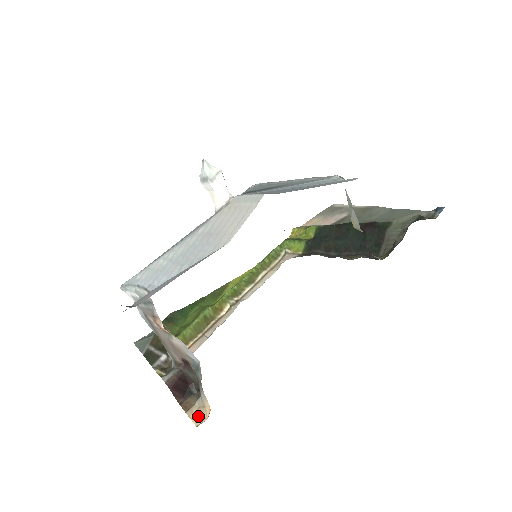
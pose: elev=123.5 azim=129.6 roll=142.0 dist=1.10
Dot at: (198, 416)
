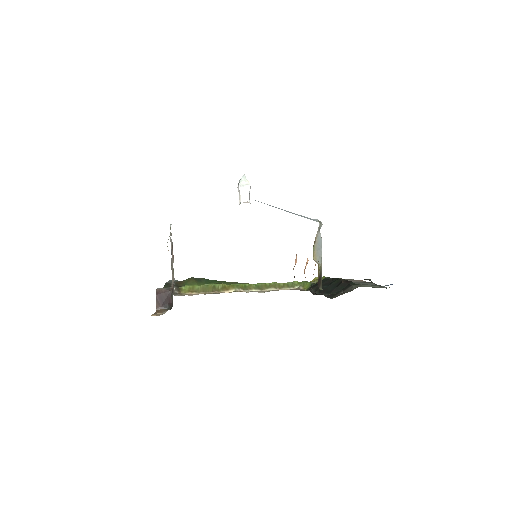
Dot at: (157, 314)
